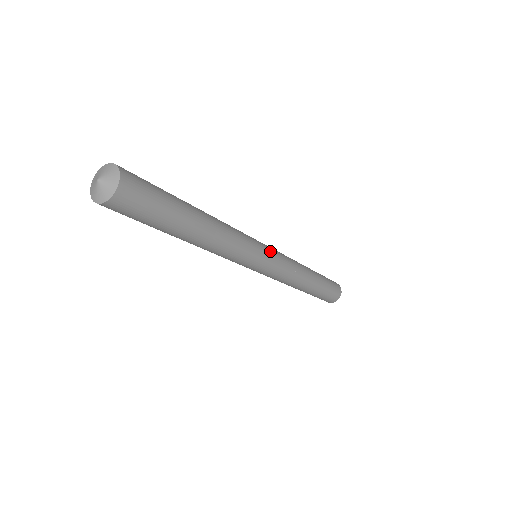
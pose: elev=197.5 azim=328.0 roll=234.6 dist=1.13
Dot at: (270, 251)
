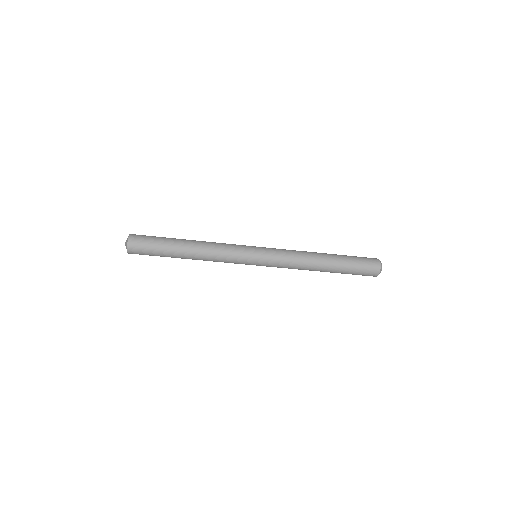
Dot at: occluded
